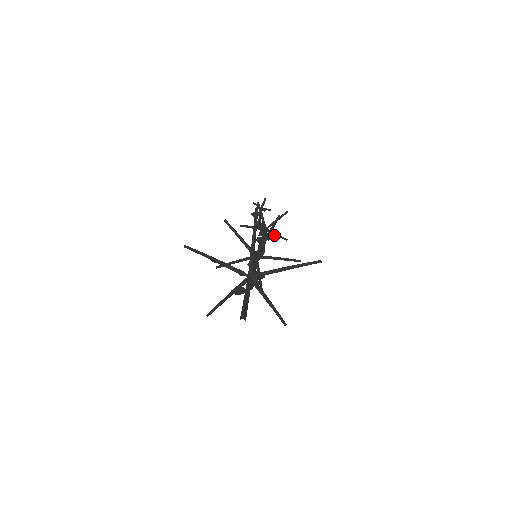
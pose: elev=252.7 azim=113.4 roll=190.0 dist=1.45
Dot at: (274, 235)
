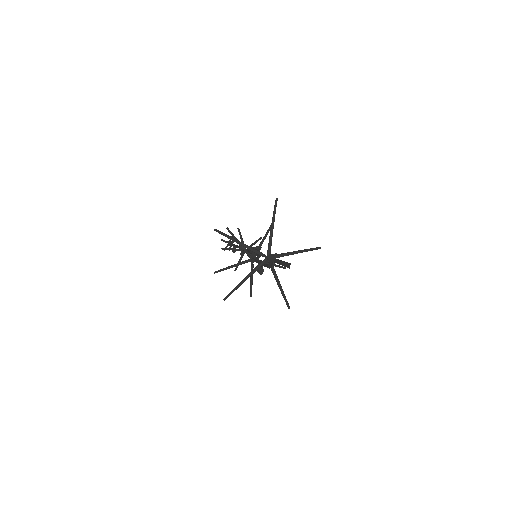
Dot at: occluded
